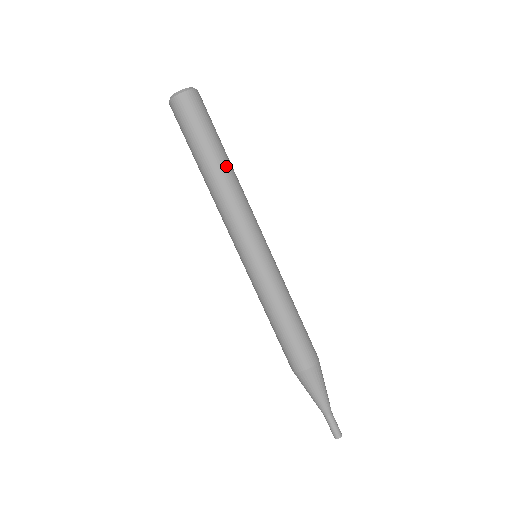
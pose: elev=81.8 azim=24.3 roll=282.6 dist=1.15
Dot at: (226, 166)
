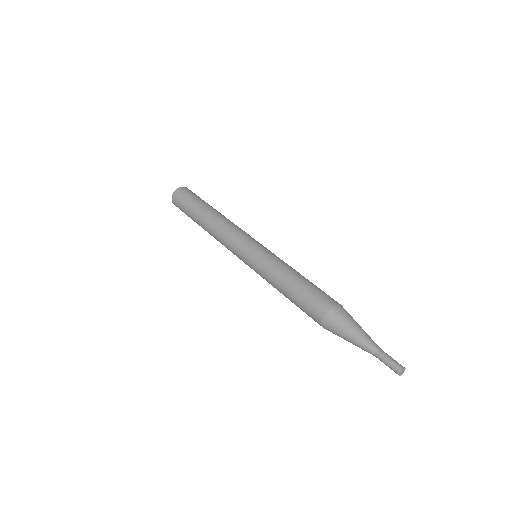
Dot at: (216, 211)
